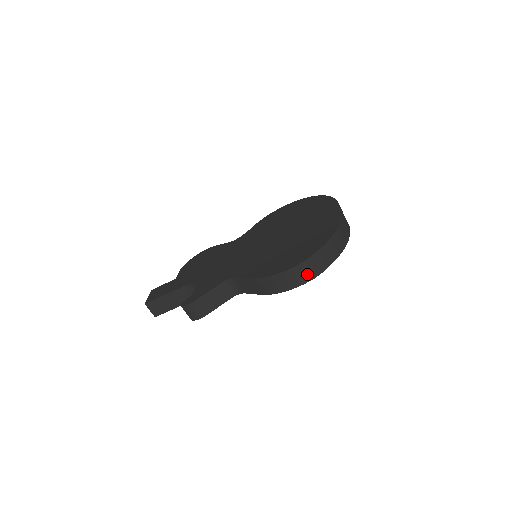
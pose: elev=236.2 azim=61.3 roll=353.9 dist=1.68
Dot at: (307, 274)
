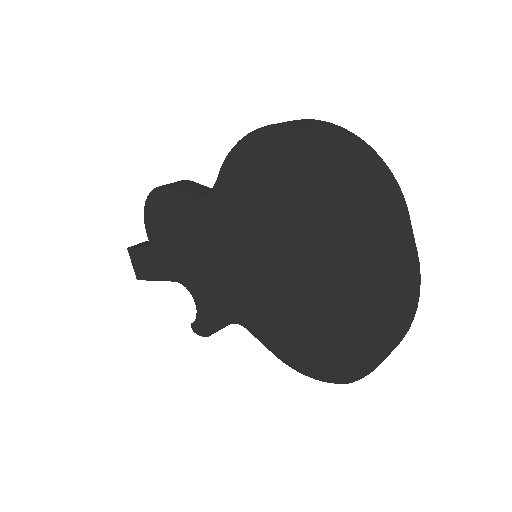
Dot at: occluded
